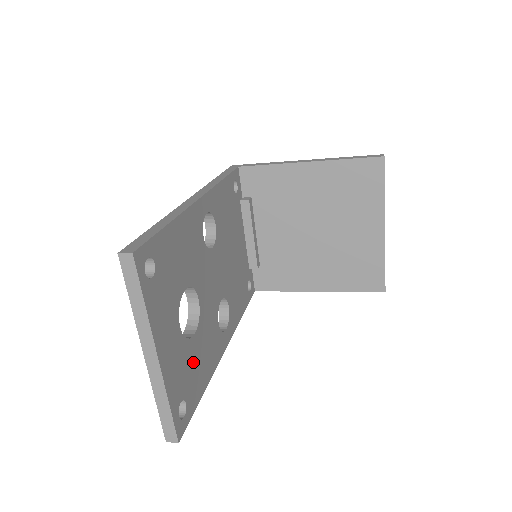
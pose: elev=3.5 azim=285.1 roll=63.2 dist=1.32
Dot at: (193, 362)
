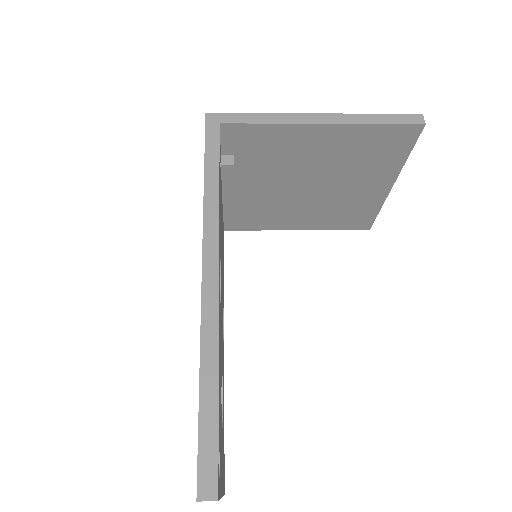
Dot at: (223, 424)
